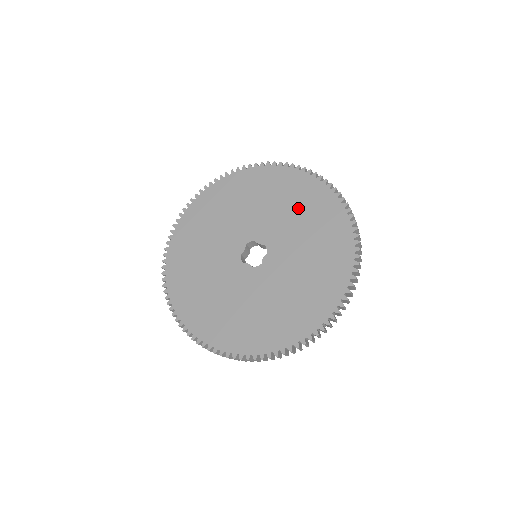
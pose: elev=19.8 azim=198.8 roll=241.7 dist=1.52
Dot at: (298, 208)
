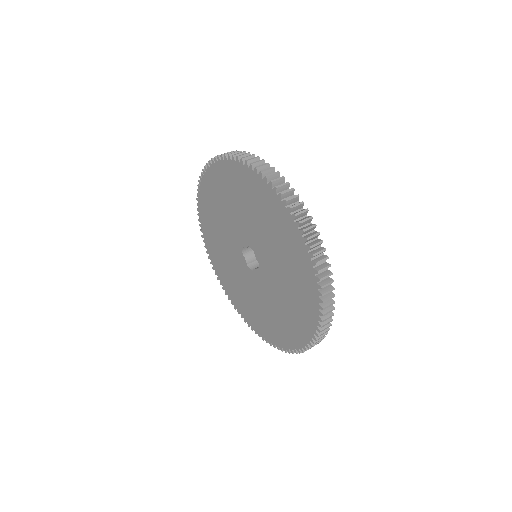
Dot at: (290, 275)
